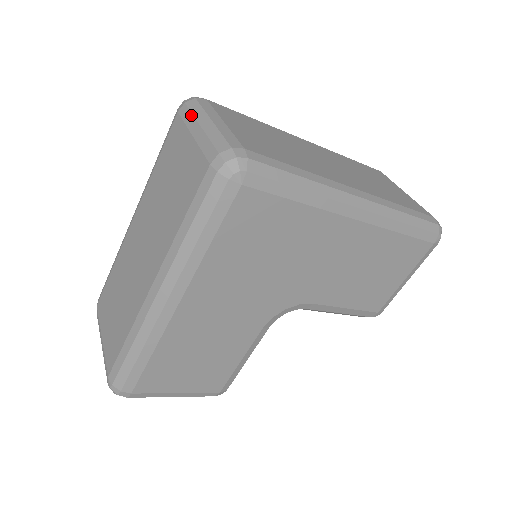
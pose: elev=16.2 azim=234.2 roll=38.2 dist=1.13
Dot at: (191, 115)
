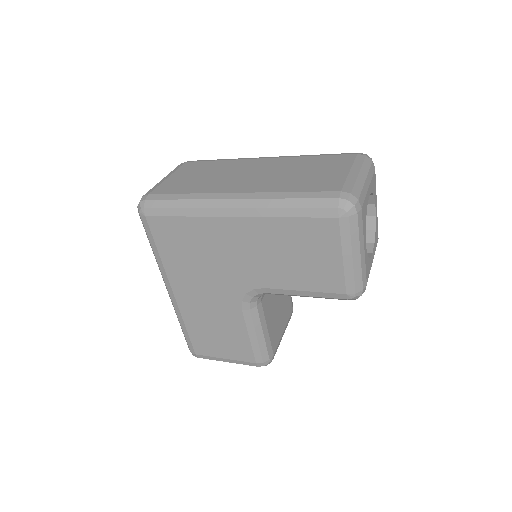
Dot at: occluded
